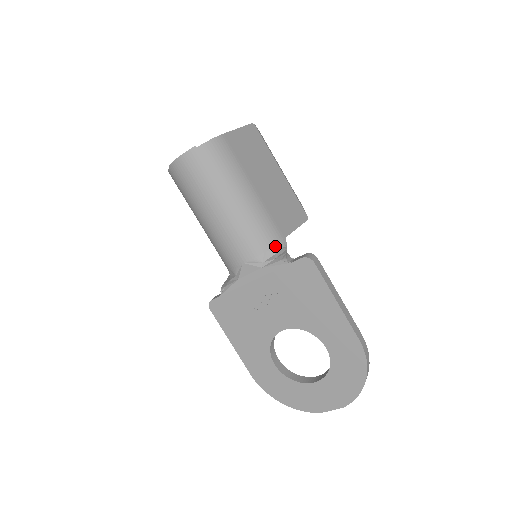
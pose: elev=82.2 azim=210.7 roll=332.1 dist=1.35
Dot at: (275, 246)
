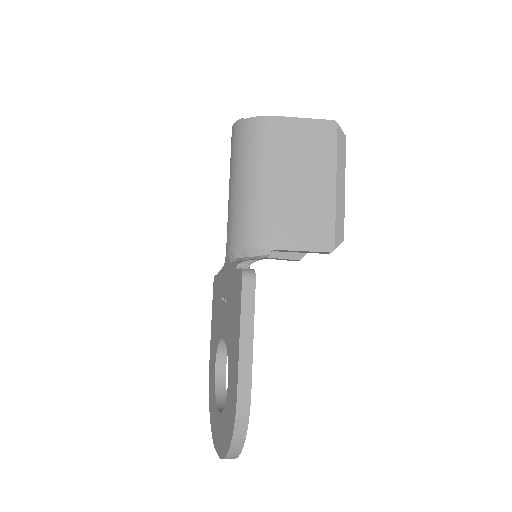
Dot at: (253, 250)
